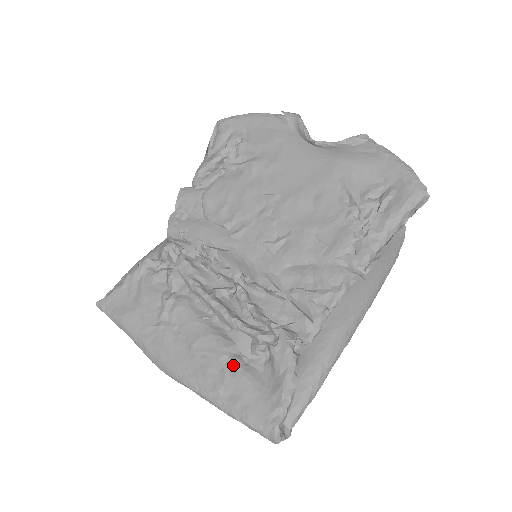
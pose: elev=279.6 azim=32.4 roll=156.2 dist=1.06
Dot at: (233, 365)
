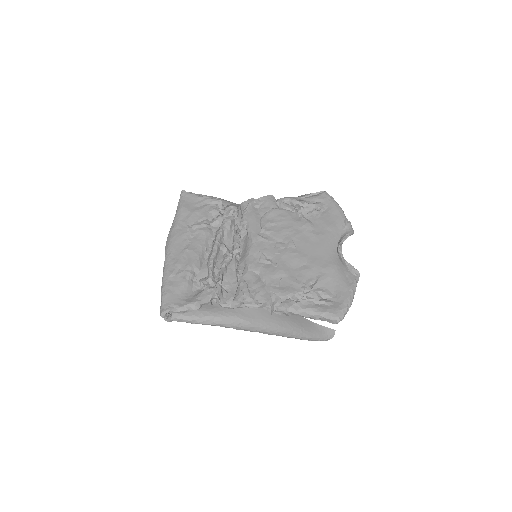
Dot at: (188, 274)
